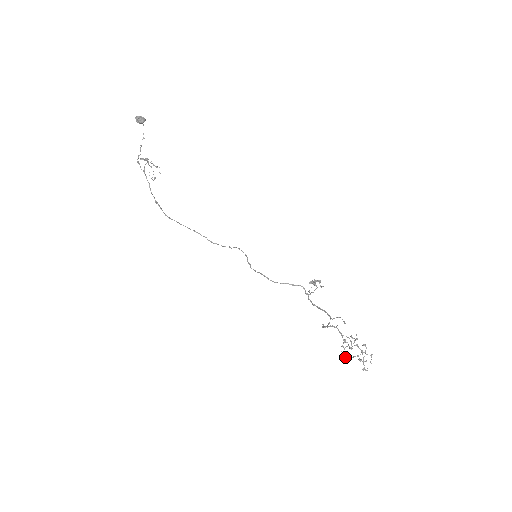
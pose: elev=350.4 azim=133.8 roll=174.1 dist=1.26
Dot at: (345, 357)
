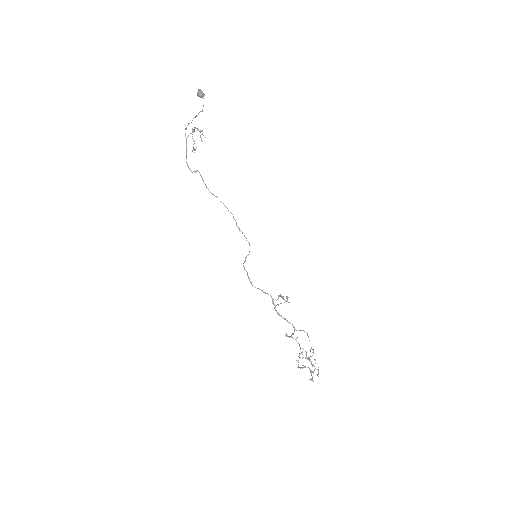
Dot at: occluded
